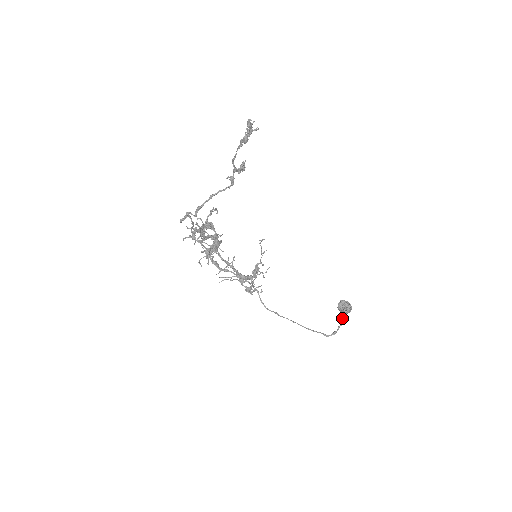
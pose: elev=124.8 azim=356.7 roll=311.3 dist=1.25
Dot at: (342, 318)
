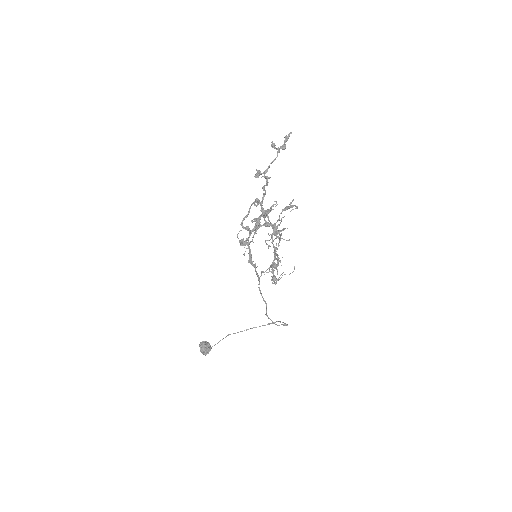
Dot at: (260, 326)
